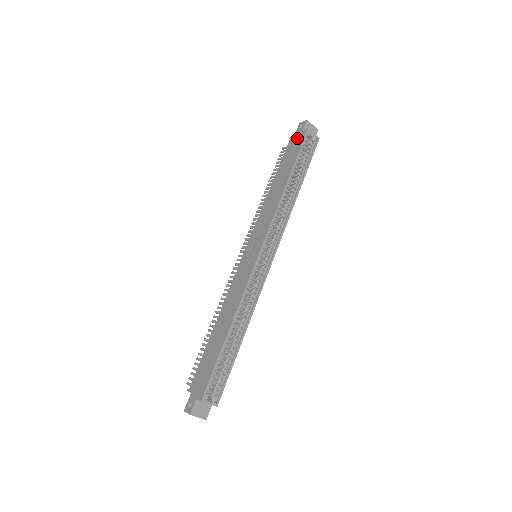
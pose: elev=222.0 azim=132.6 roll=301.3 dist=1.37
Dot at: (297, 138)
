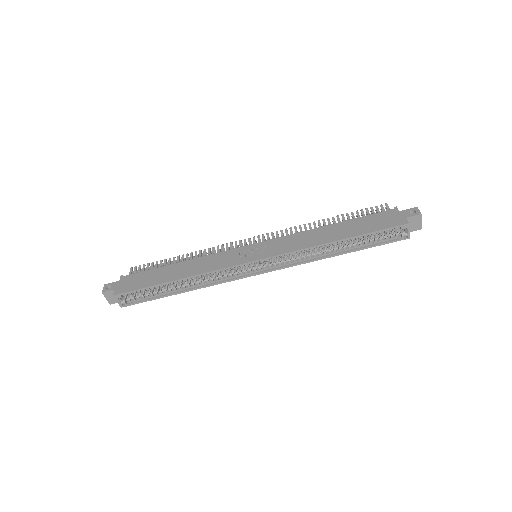
Dot at: (395, 217)
